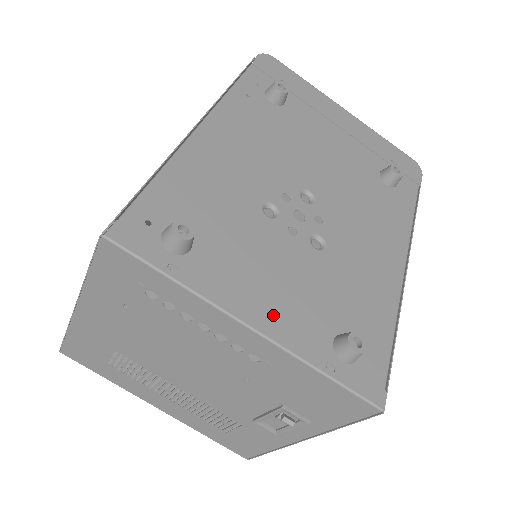
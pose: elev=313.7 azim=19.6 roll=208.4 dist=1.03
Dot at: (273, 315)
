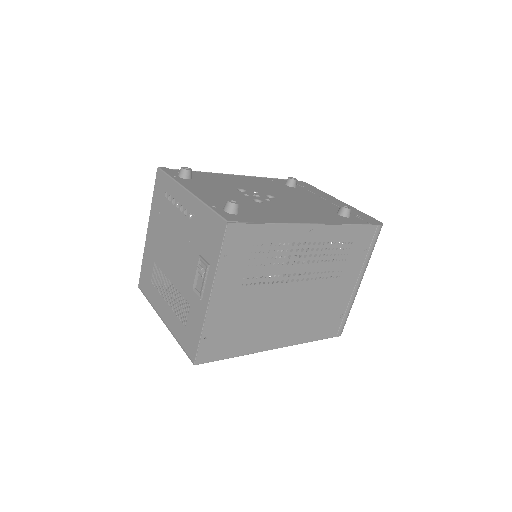
Dot at: (204, 195)
